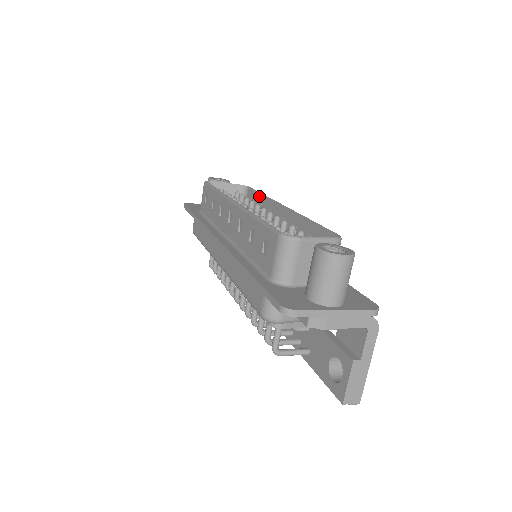
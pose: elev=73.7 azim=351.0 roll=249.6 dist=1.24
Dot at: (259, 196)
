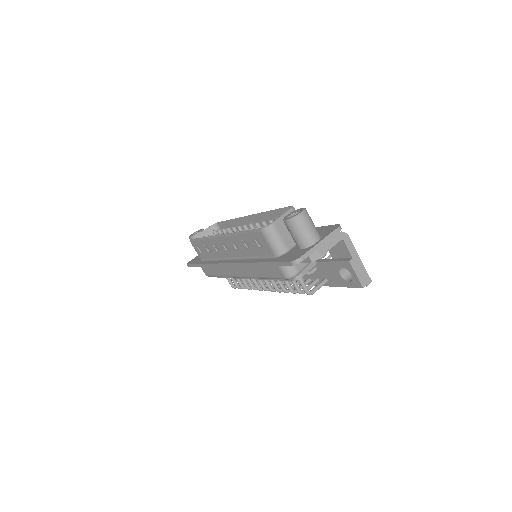
Dot at: (229, 223)
